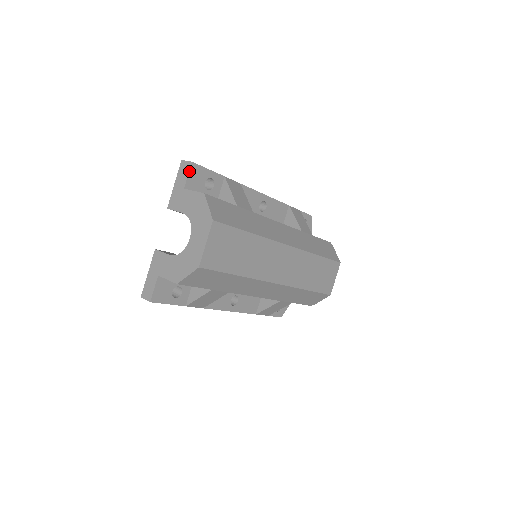
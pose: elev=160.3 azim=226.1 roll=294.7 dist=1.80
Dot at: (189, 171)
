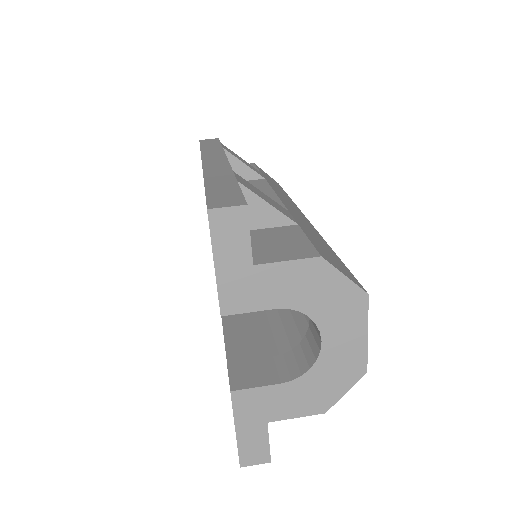
Dot at: (249, 226)
